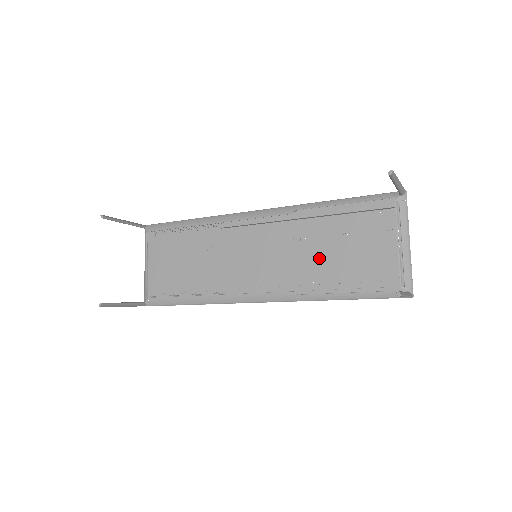
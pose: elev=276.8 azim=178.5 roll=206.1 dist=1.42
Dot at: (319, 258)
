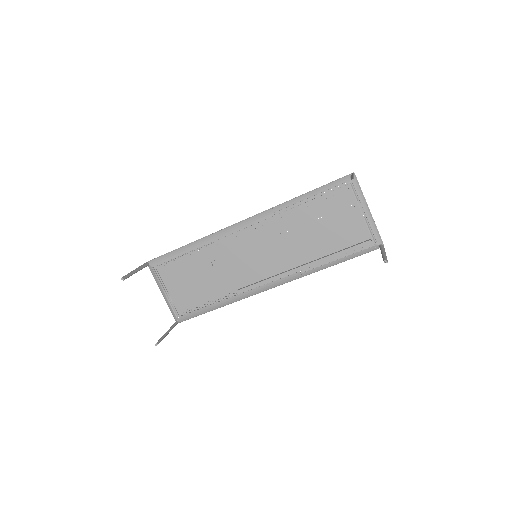
Dot at: (307, 242)
